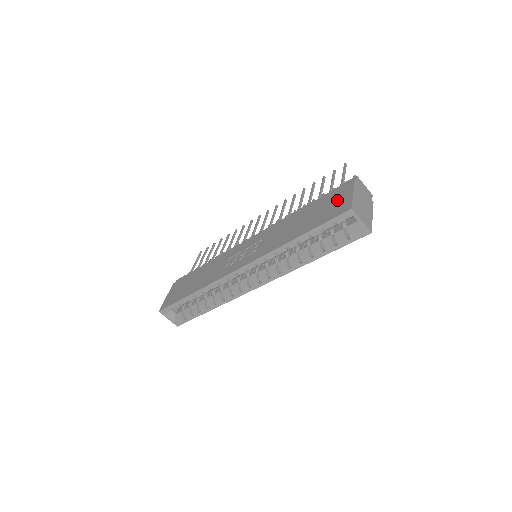
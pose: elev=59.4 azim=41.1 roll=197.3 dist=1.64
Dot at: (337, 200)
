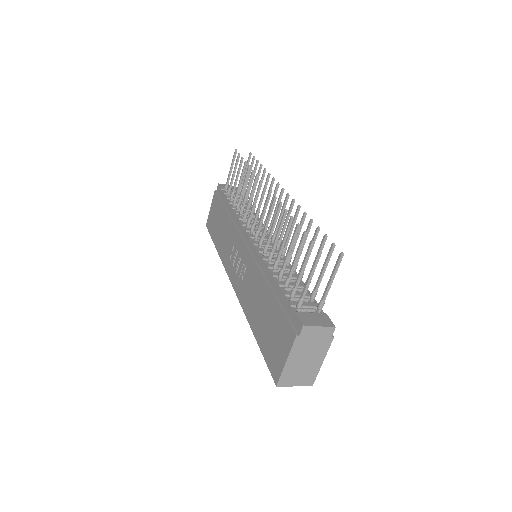
Dot at: (278, 343)
